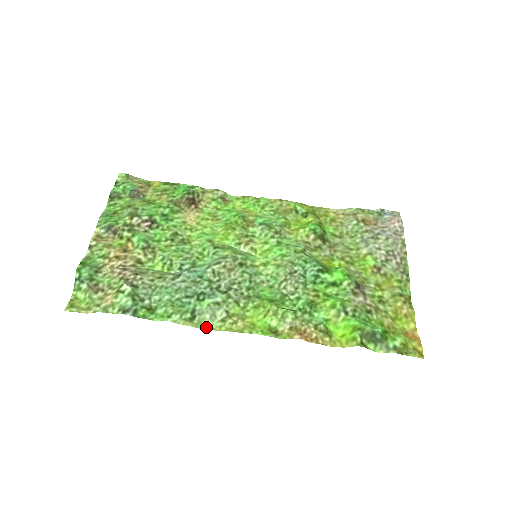
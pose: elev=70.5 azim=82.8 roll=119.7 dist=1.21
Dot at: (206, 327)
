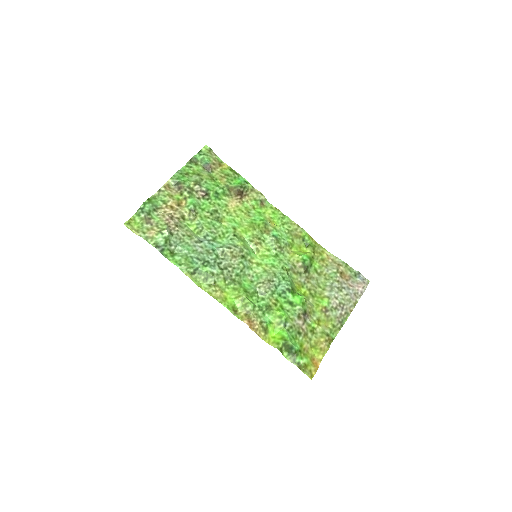
Dot at: (198, 283)
